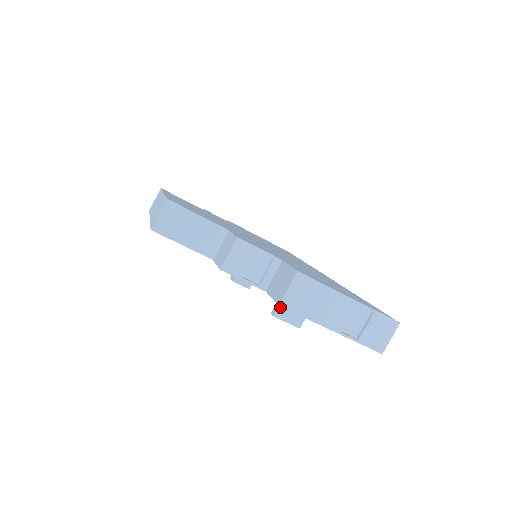
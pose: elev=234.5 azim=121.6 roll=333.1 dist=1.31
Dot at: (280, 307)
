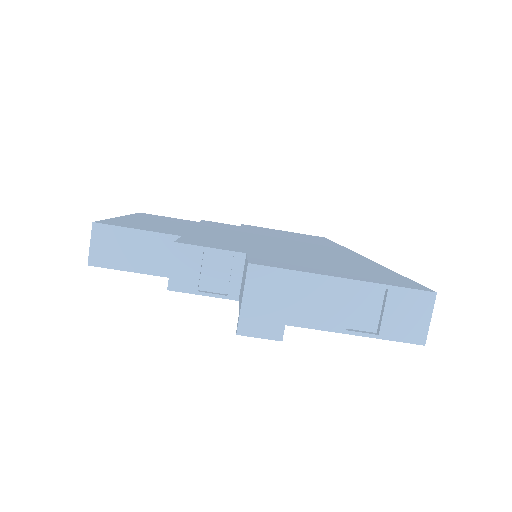
Dot at: (242, 320)
